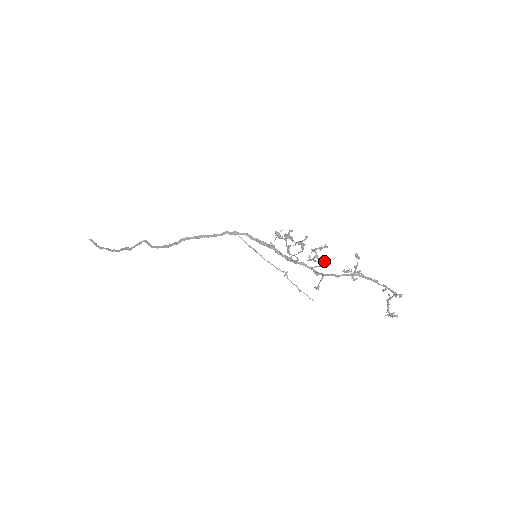
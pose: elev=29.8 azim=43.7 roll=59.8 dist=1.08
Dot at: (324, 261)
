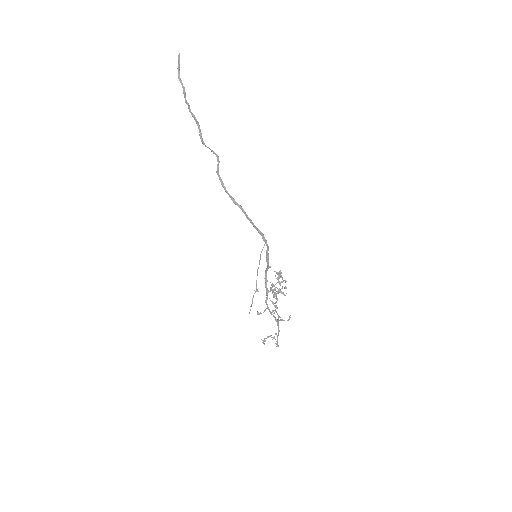
Dot at: occluded
